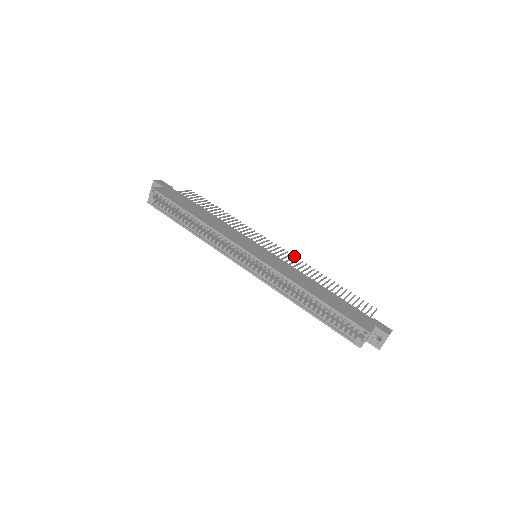
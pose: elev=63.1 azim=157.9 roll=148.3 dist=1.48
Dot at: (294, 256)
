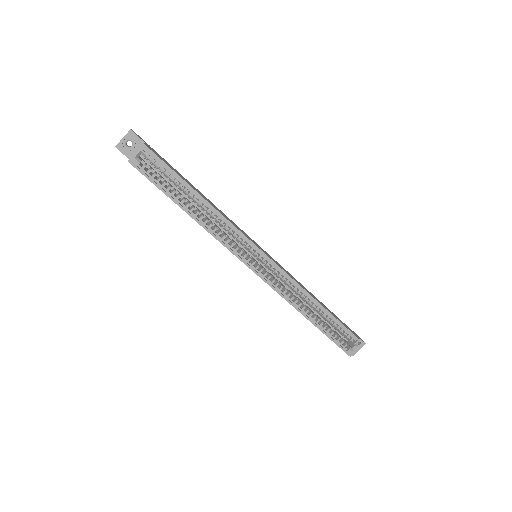
Dot at: occluded
